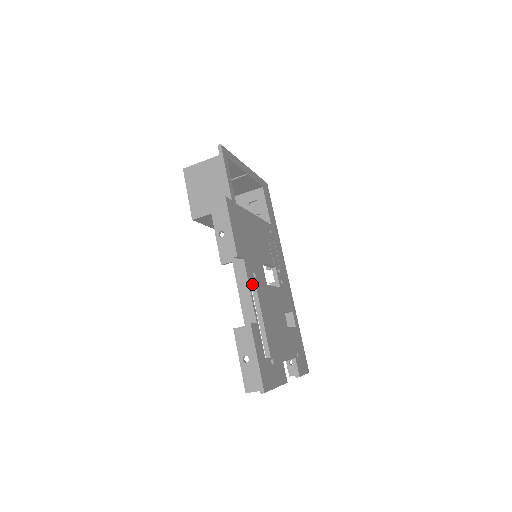
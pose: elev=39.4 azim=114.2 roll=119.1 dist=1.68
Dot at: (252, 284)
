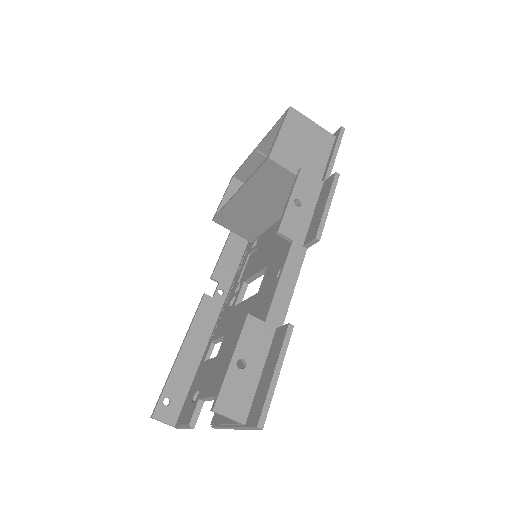
Dot at: occluded
